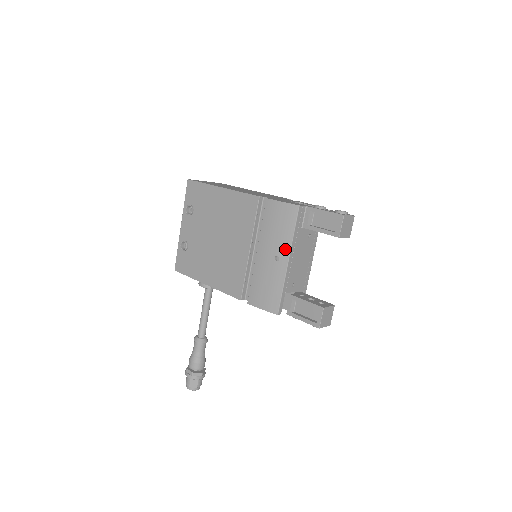
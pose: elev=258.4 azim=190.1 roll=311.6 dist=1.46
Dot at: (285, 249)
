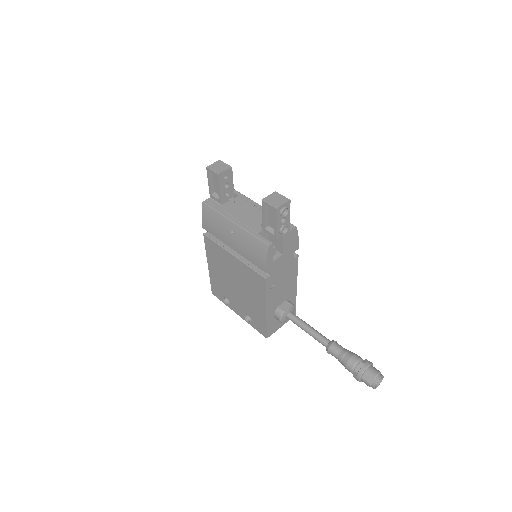
Dot at: (226, 222)
